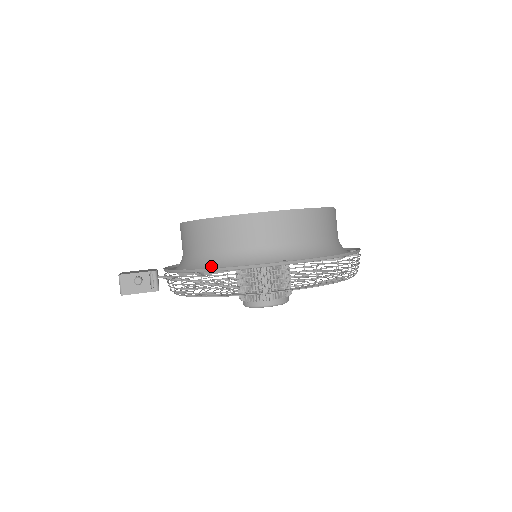
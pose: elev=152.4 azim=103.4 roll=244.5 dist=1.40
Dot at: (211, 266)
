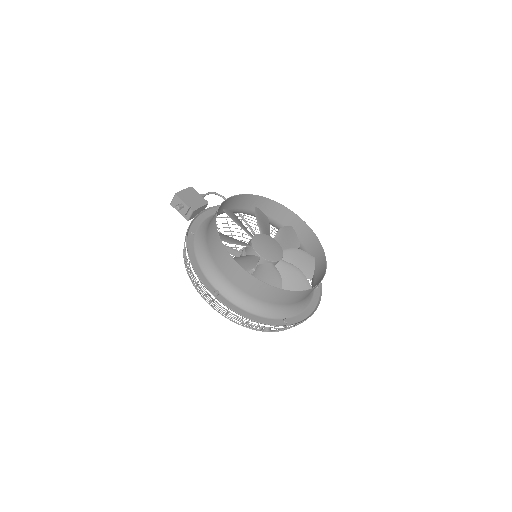
Dot at: (198, 247)
